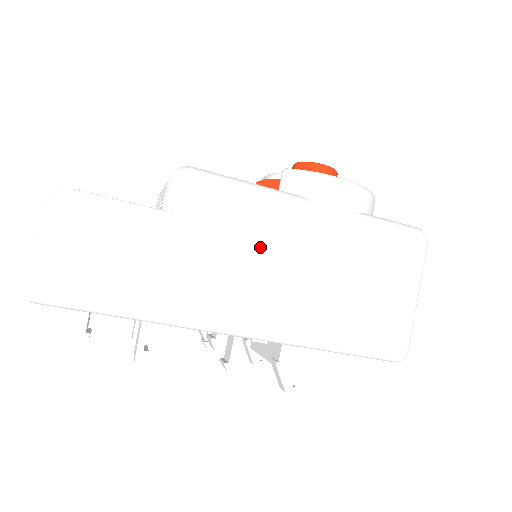
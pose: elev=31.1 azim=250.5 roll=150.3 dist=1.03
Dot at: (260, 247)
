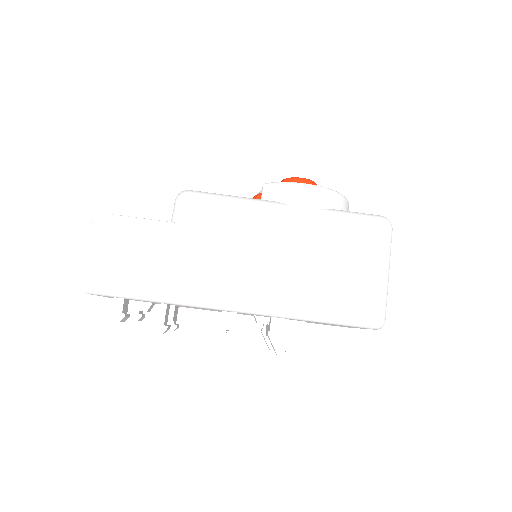
Dot at: (243, 241)
